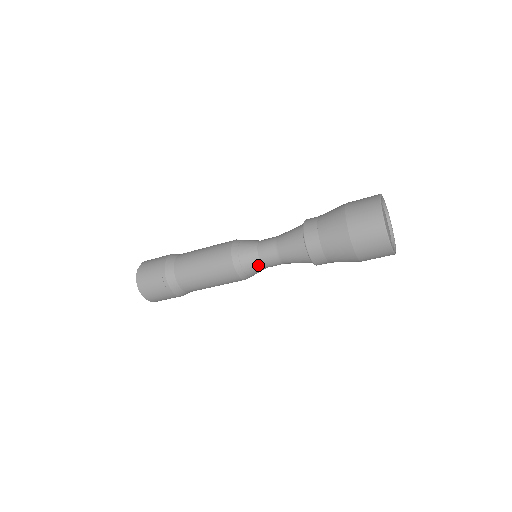
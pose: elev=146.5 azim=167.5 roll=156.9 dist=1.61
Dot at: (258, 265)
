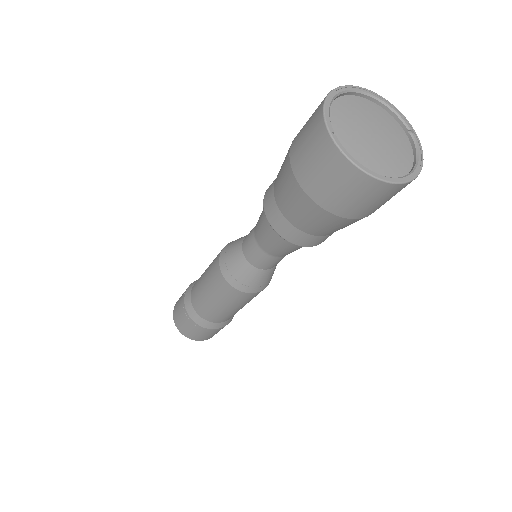
Dot at: (269, 271)
